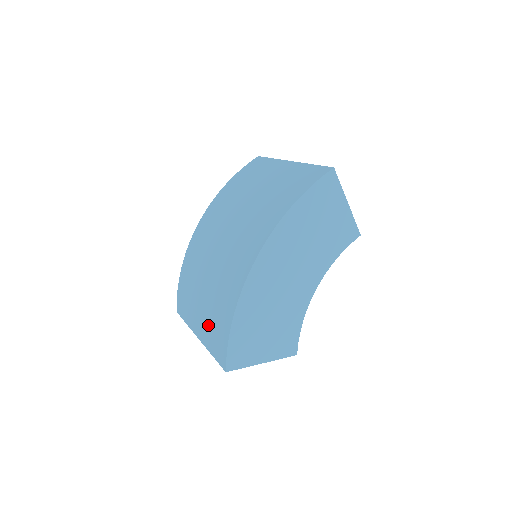
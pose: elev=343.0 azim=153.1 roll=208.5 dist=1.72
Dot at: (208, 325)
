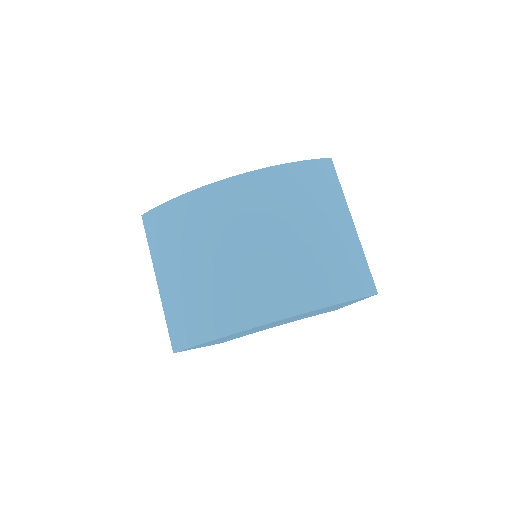
Dot at: (181, 299)
